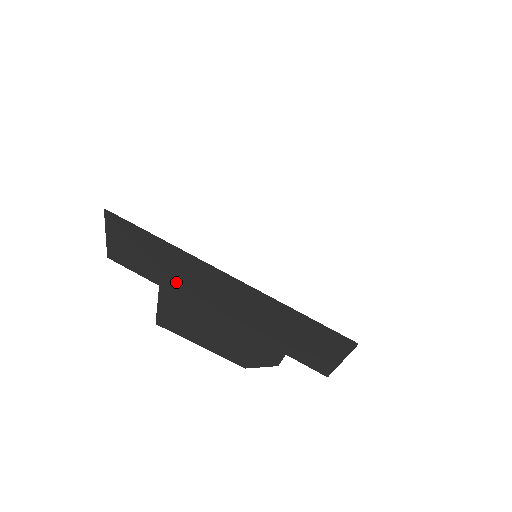
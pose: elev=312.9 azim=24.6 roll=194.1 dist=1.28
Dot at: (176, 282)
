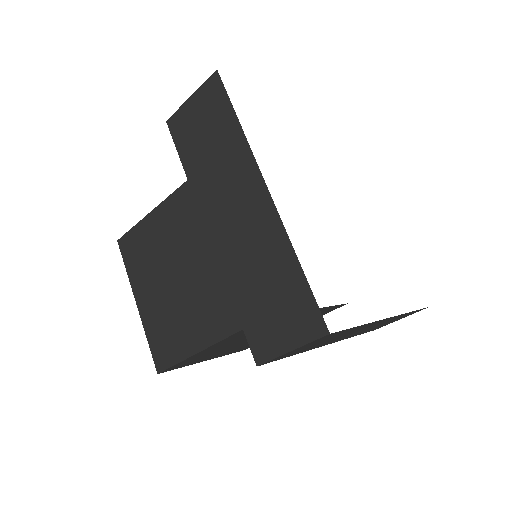
Dot at: (324, 343)
